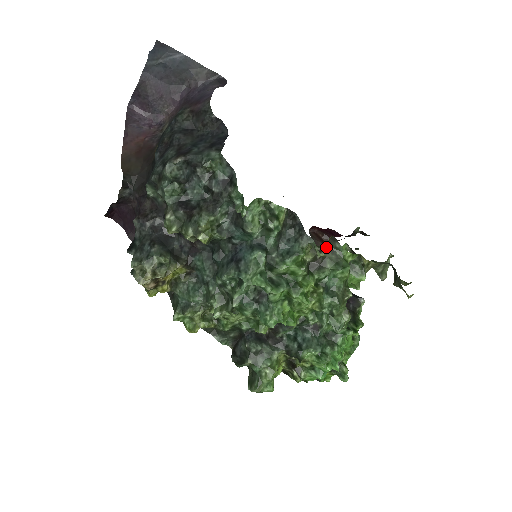
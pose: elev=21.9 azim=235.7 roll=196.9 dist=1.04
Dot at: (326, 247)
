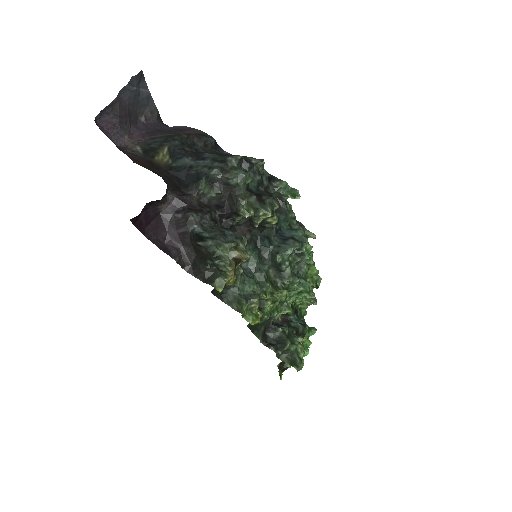
Dot at: occluded
